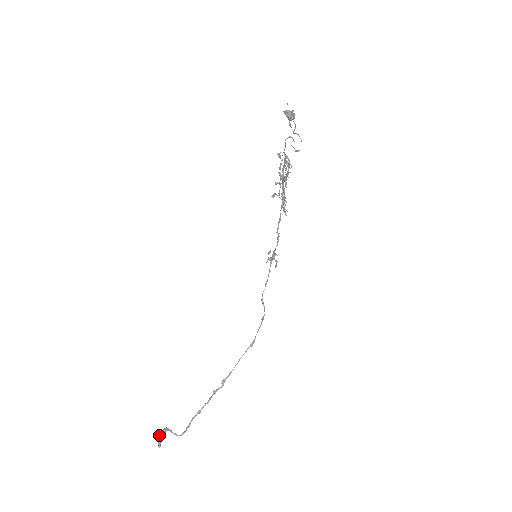
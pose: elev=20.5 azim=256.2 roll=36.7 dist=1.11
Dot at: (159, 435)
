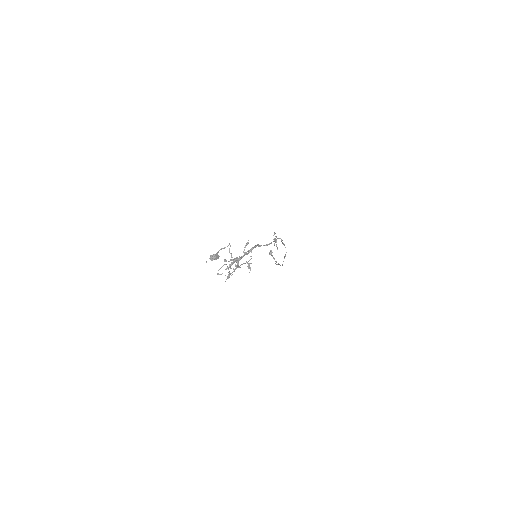
Dot at: (270, 252)
